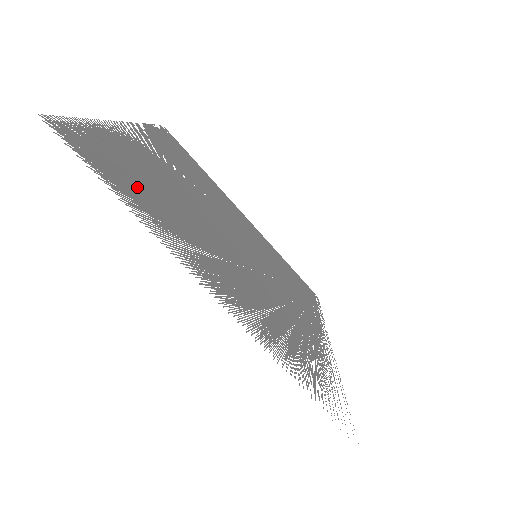
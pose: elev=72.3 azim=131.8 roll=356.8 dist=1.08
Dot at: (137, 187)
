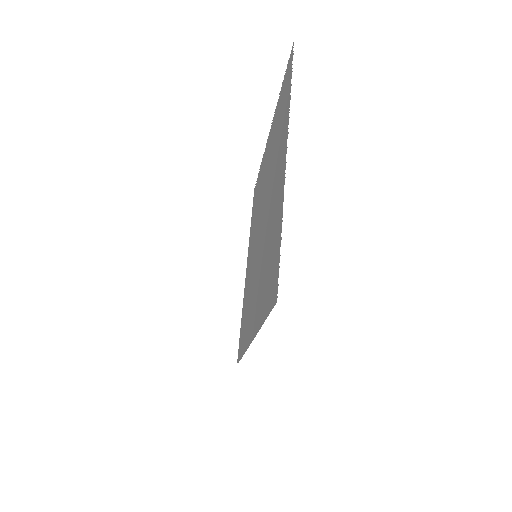
Dot at: occluded
